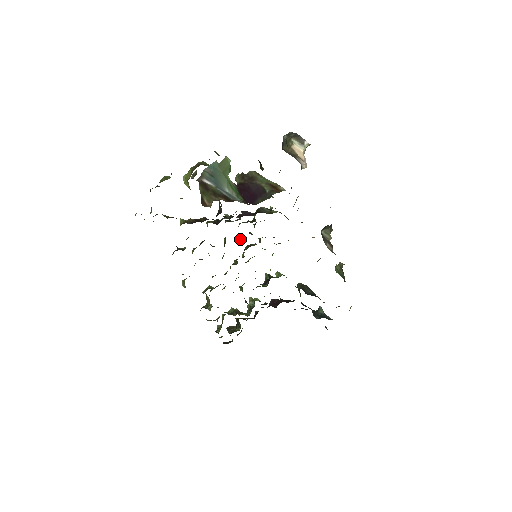
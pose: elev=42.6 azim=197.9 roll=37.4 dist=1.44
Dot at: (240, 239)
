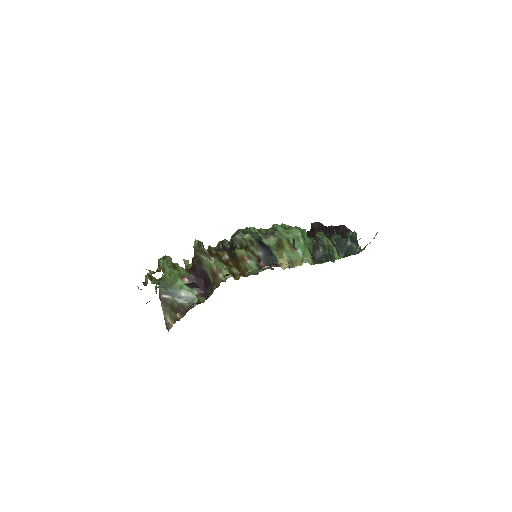
Dot at: occluded
